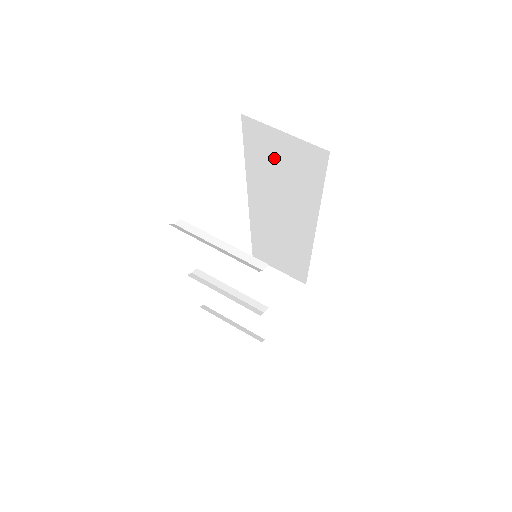
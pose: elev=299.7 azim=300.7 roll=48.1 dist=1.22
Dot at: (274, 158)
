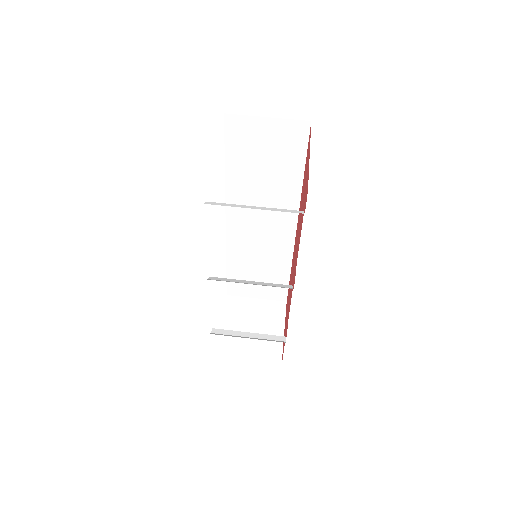
Dot at: (256, 152)
